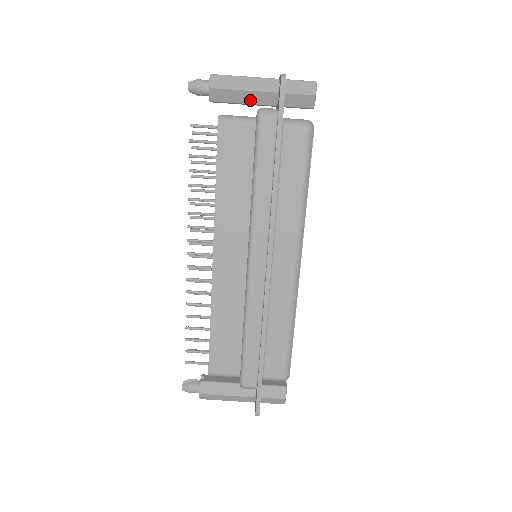
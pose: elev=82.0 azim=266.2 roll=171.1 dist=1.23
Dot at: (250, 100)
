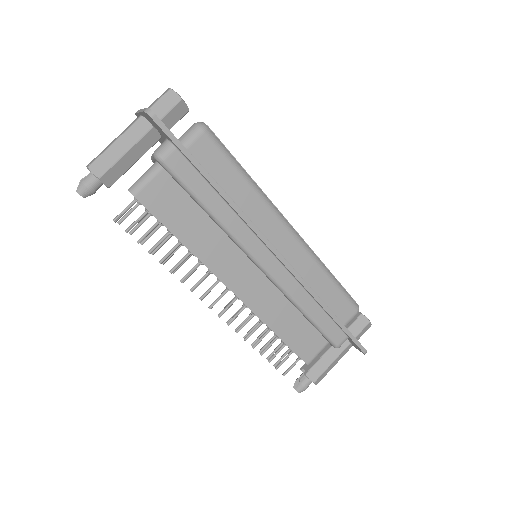
Dot at: (138, 155)
